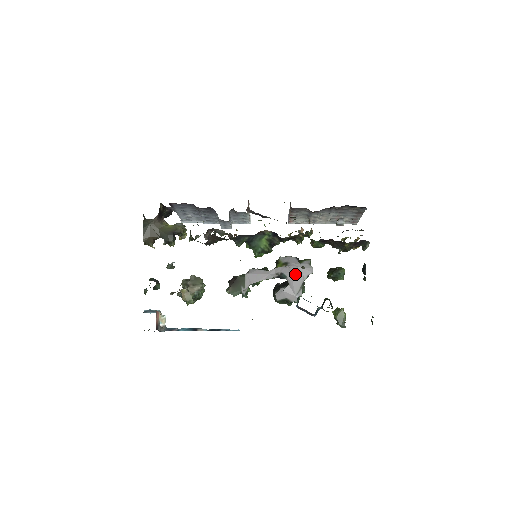
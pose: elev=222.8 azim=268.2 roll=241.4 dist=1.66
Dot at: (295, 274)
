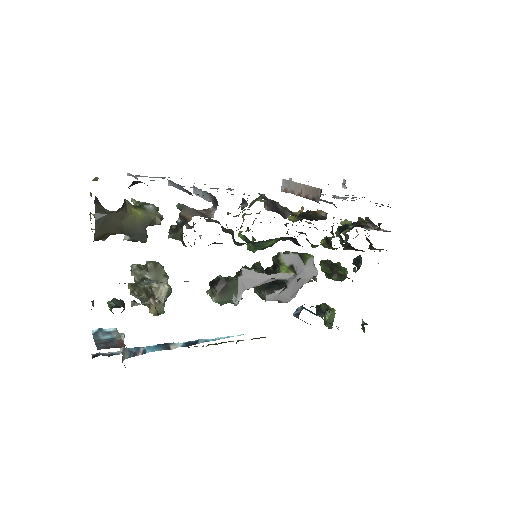
Dot at: occluded
